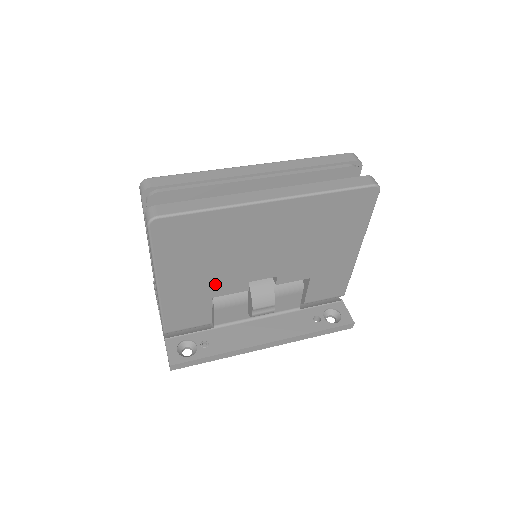
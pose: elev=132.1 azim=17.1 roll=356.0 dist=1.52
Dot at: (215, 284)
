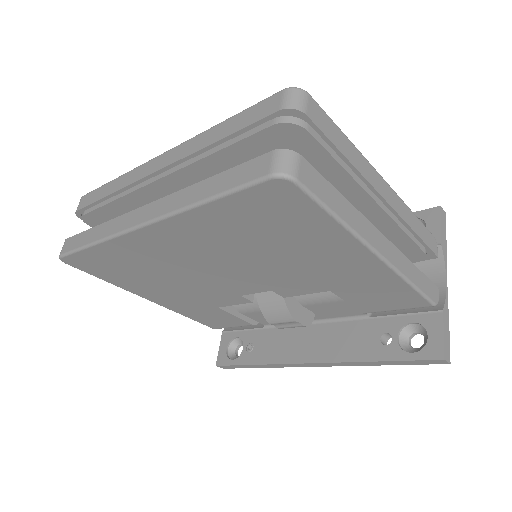
Dot at: (203, 298)
